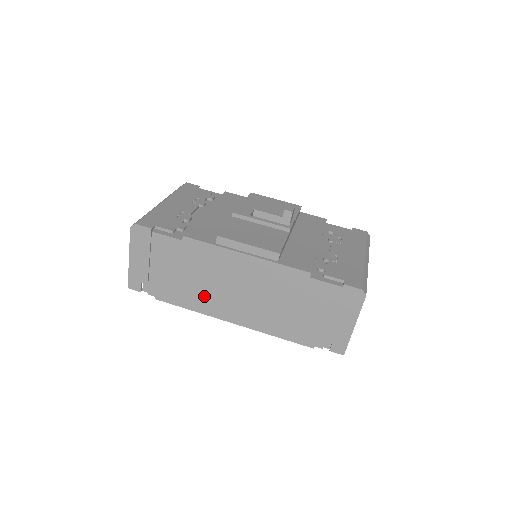
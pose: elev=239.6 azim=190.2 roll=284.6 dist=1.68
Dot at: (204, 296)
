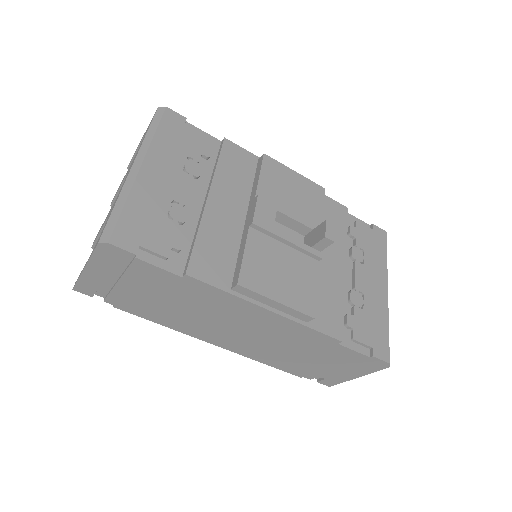
Dot at: (188, 322)
